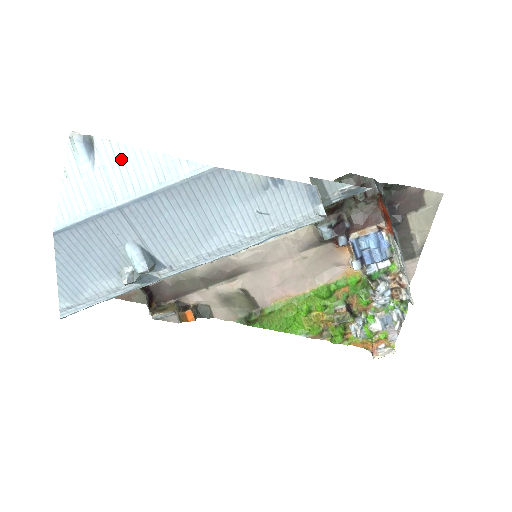
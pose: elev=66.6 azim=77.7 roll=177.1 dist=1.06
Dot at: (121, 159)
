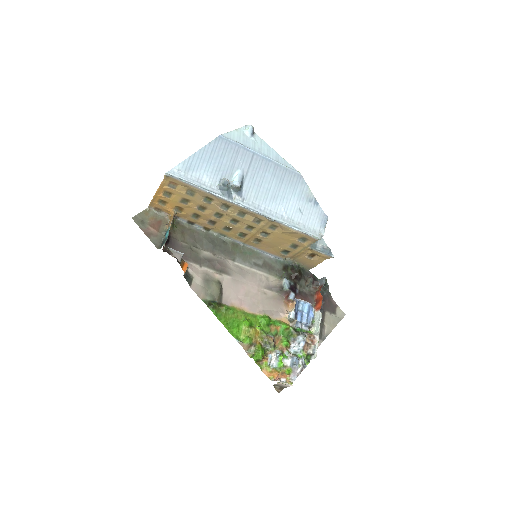
Dot at: (263, 145)
